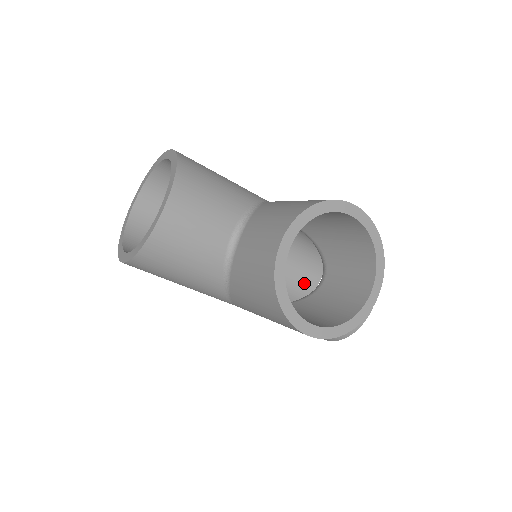
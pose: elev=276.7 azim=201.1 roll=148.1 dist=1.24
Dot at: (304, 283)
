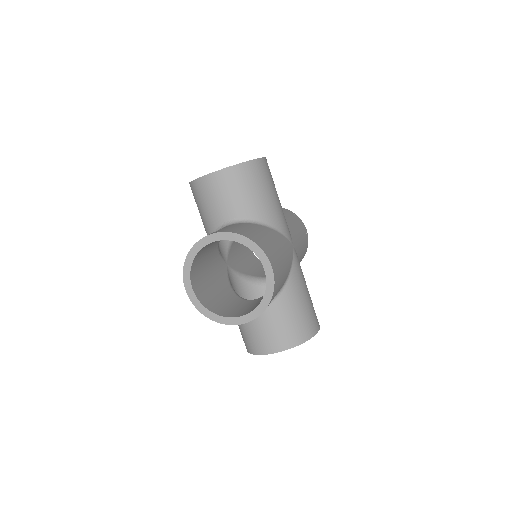
Dot at: occluded
